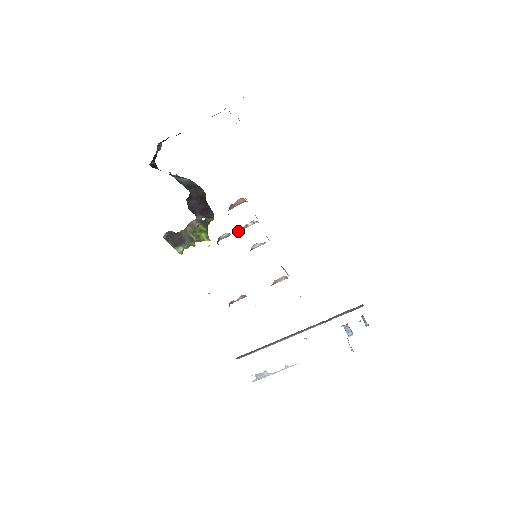
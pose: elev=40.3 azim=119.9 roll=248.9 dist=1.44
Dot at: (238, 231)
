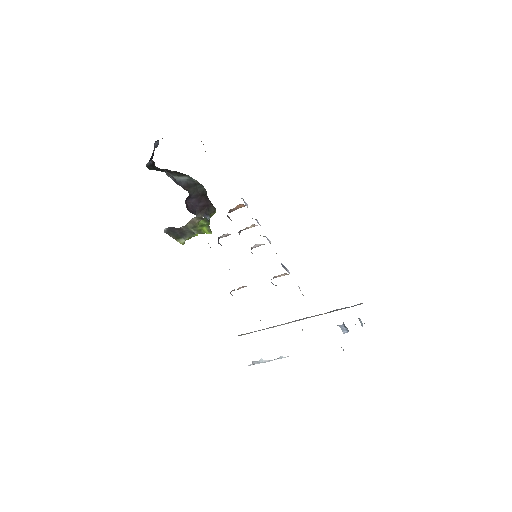
Dot at: (238, 232)
